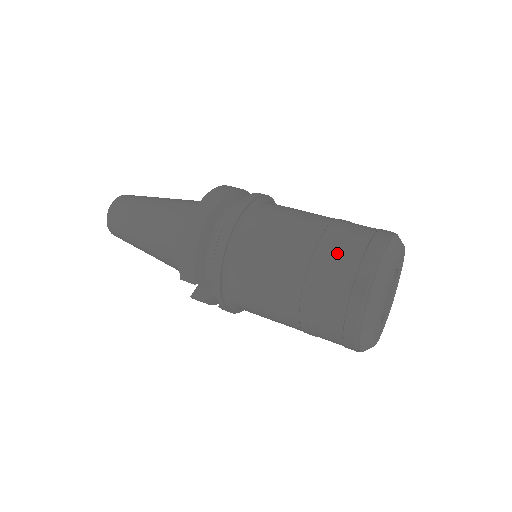
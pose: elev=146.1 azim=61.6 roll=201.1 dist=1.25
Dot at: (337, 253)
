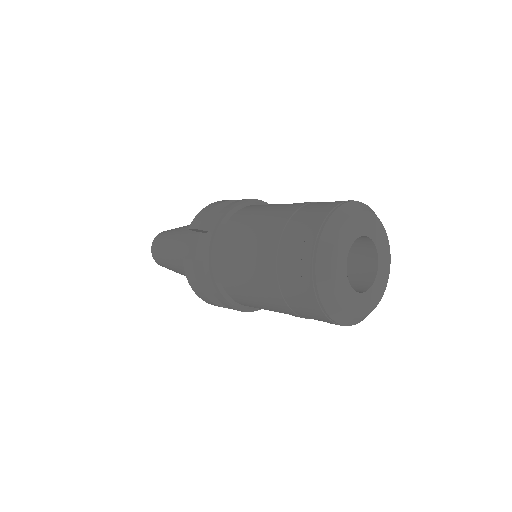
Dot at: occluded
